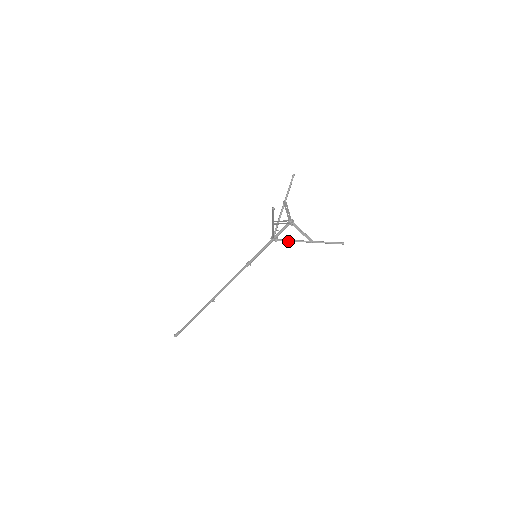
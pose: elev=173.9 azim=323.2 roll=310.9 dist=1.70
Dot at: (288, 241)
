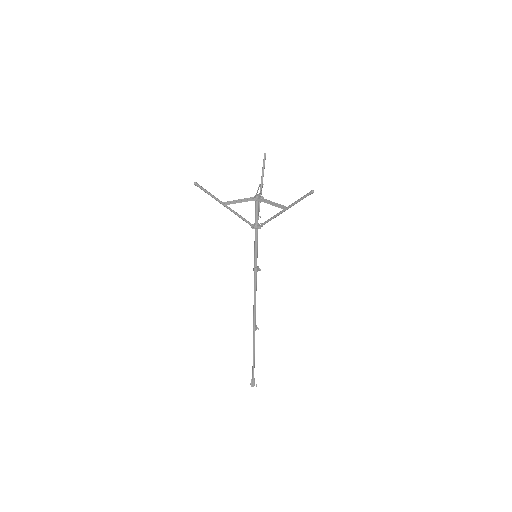
Dot at: (267, 221)
